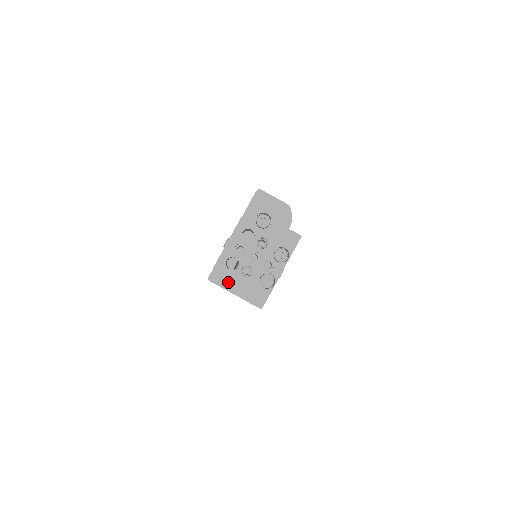
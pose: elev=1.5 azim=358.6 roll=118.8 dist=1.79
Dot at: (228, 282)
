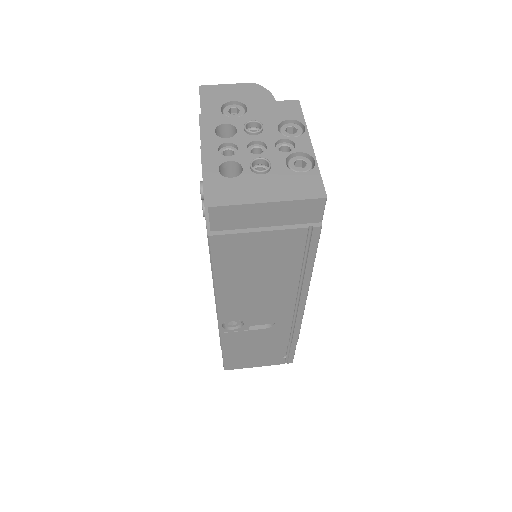
Dot at: (243, 193)
